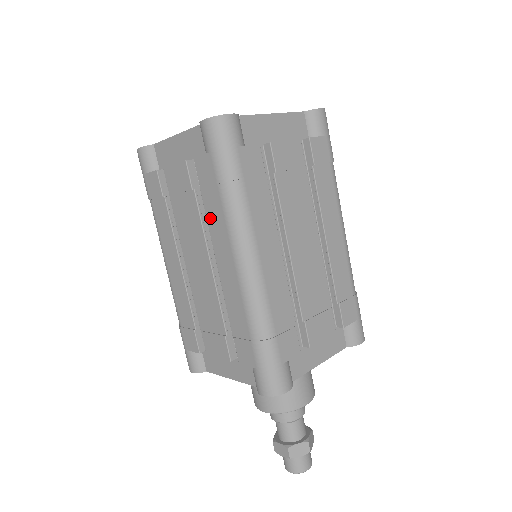
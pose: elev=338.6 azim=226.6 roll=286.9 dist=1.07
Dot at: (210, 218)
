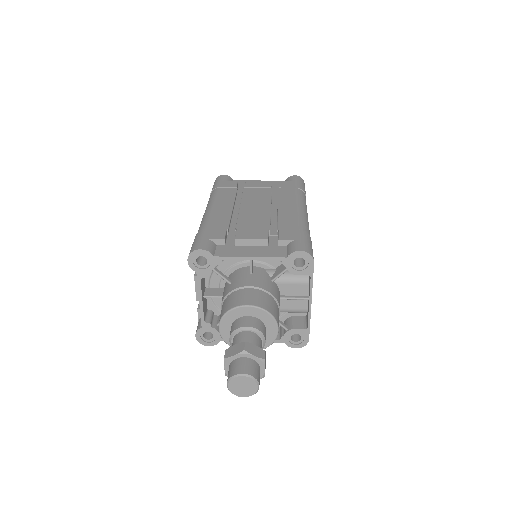
Dot at: occluded
